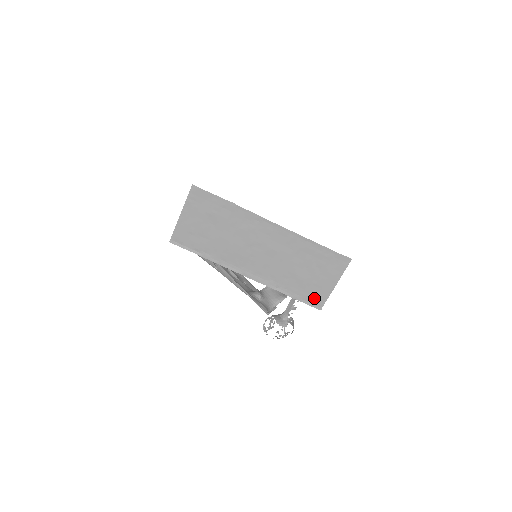
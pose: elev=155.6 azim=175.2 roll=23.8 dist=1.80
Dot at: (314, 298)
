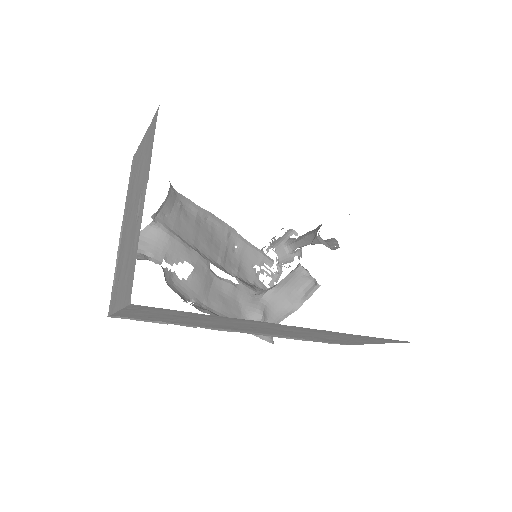
Dot at: (342, 343)
